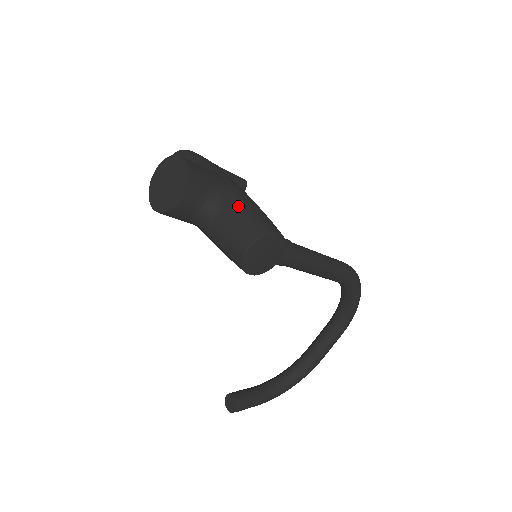
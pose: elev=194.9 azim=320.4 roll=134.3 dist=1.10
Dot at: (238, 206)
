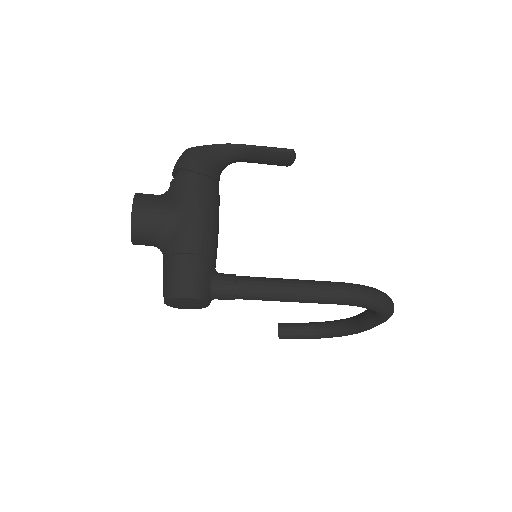
Dot at: (171, 257)
